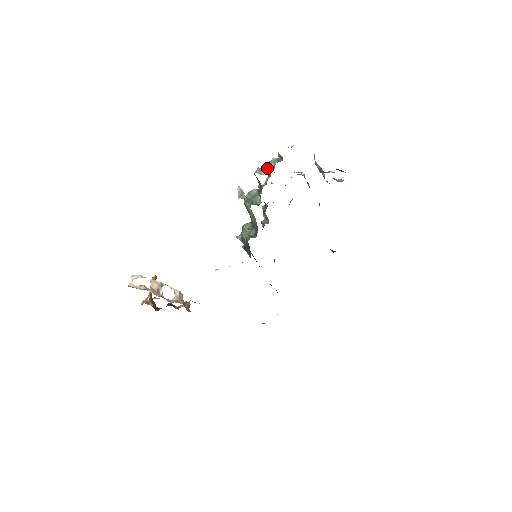
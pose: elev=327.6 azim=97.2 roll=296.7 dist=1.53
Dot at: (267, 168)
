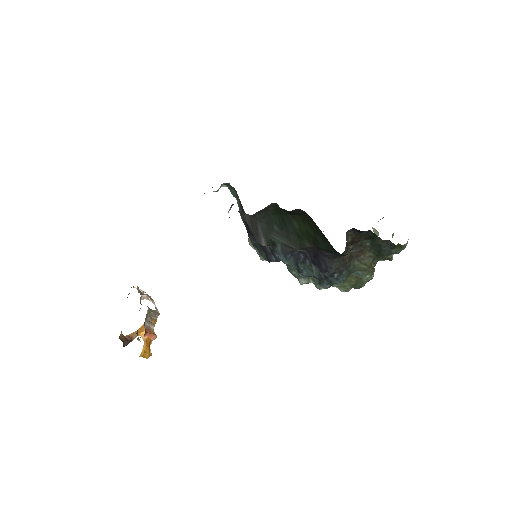
Dot at: occluded
